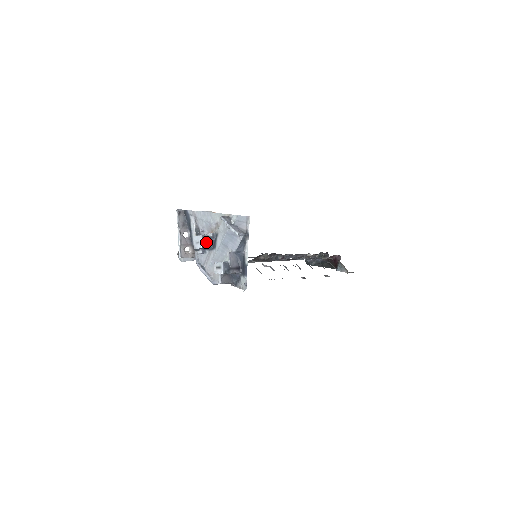
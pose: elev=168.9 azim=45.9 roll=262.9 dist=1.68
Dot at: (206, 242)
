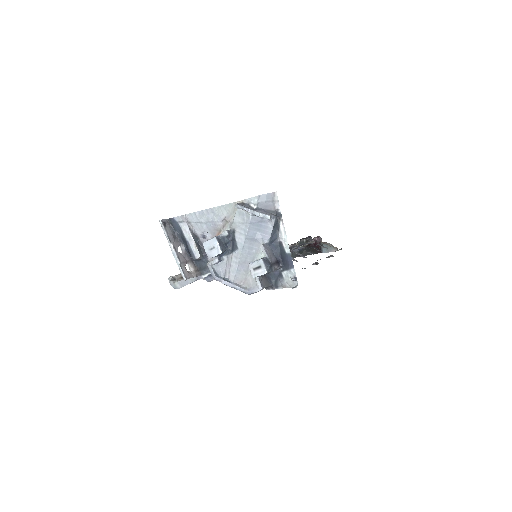
Dot at: (222, 245)
